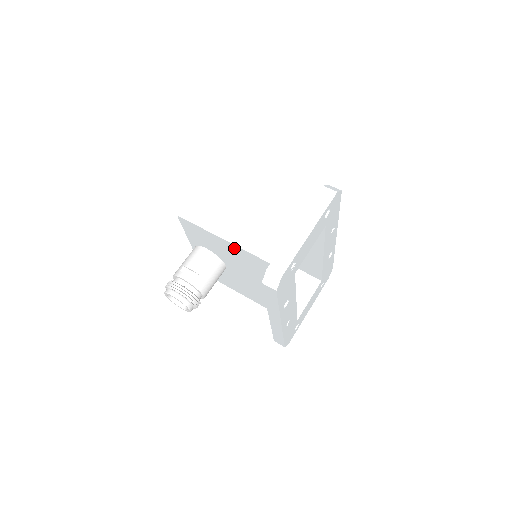
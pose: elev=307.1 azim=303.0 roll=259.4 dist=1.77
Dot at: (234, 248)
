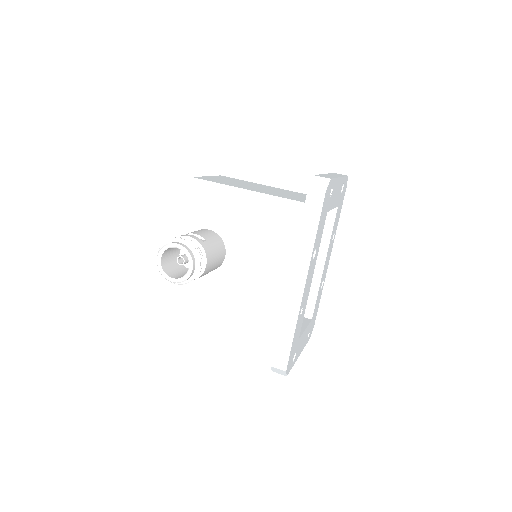
Dot at: (257, 200)
